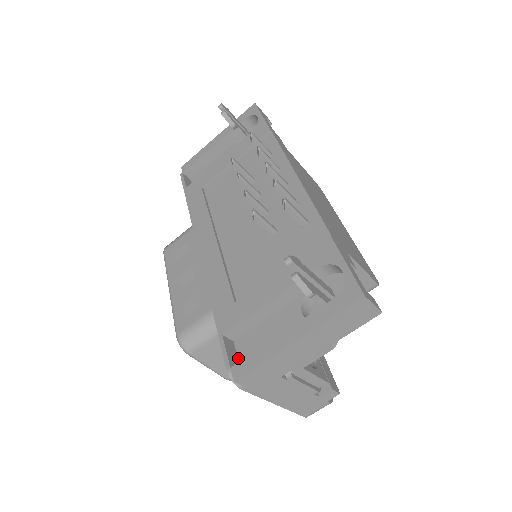
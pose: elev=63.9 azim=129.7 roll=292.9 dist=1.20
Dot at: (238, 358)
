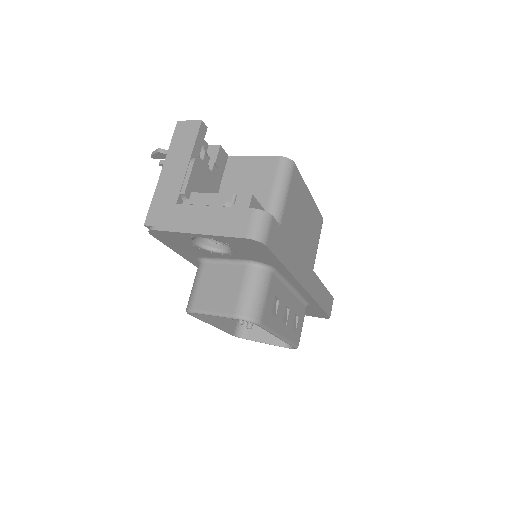
Dot at: occluded
